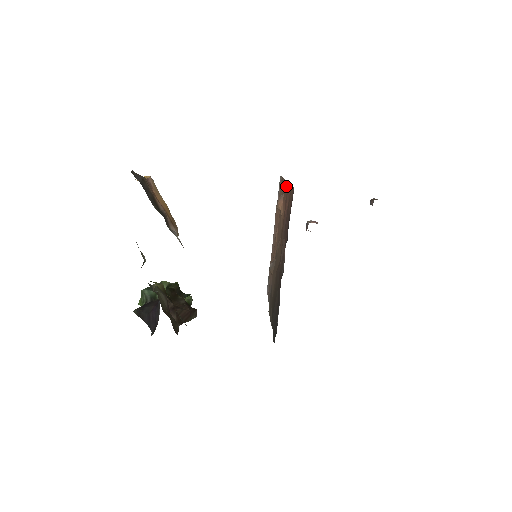
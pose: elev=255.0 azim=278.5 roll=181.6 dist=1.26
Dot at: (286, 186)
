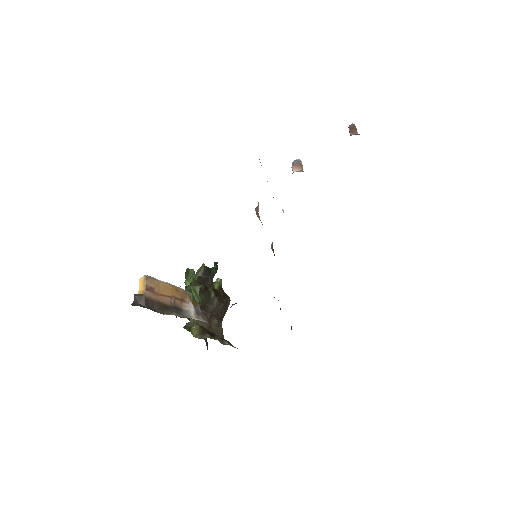
Dot at: occluded
